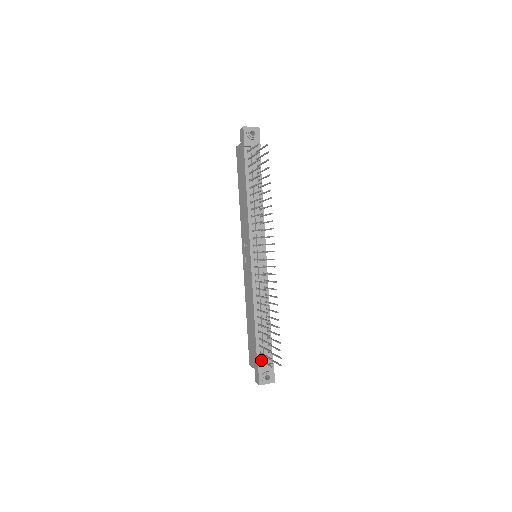
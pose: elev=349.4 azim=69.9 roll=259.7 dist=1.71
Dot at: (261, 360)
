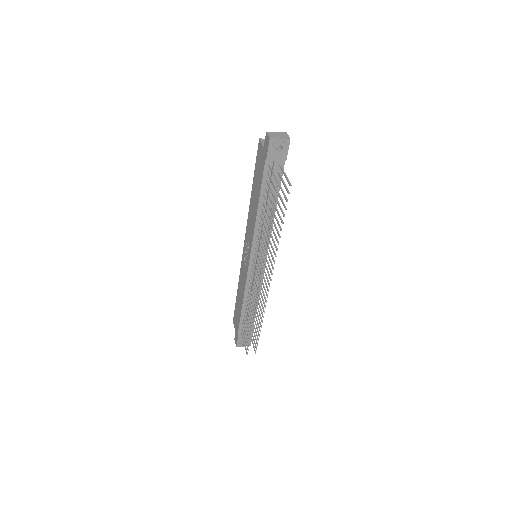
Dot at: occluded
